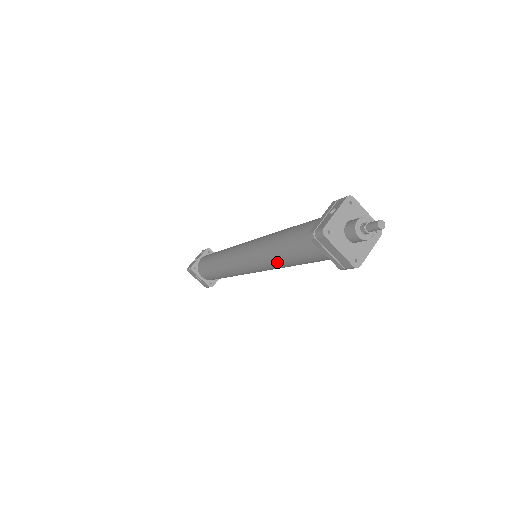
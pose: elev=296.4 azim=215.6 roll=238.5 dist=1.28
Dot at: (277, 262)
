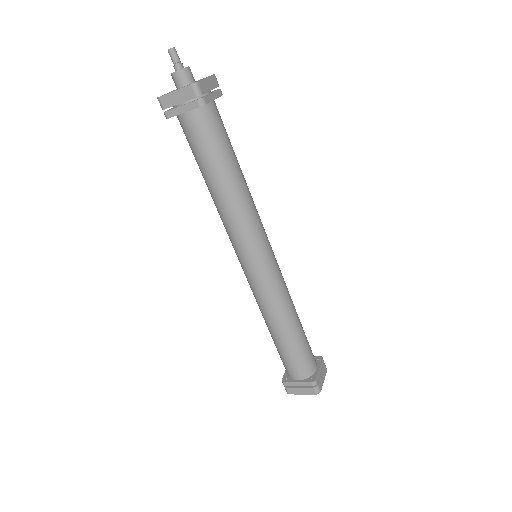
Dot at: (223, 201)
